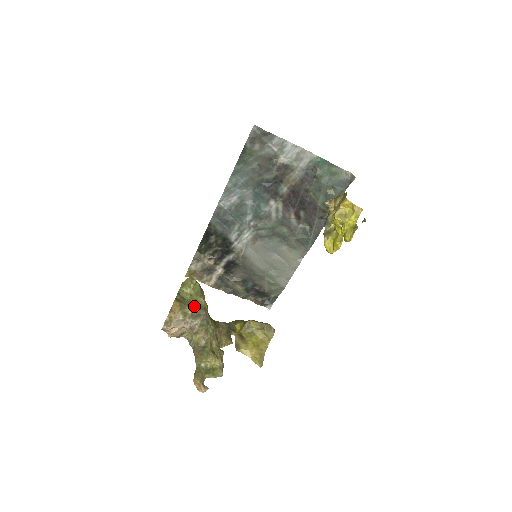
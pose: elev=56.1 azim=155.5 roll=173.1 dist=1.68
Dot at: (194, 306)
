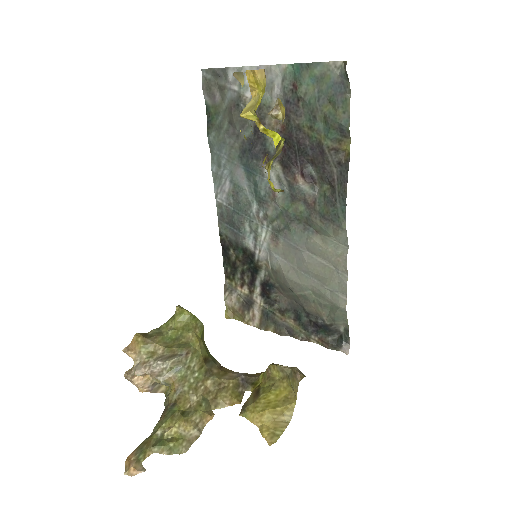
Dot at: (174, 344)
